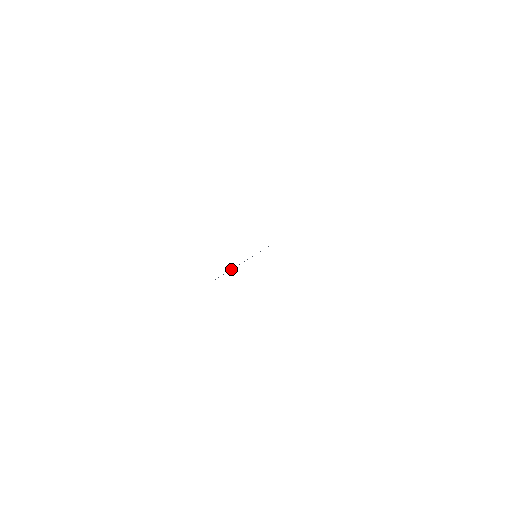
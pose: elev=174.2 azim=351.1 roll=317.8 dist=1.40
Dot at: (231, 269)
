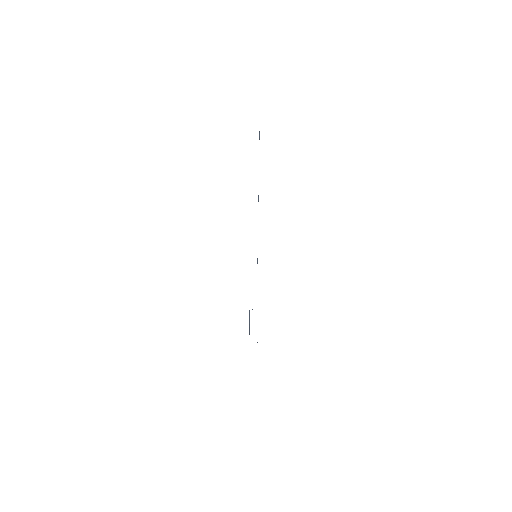
Dot at: occluded
